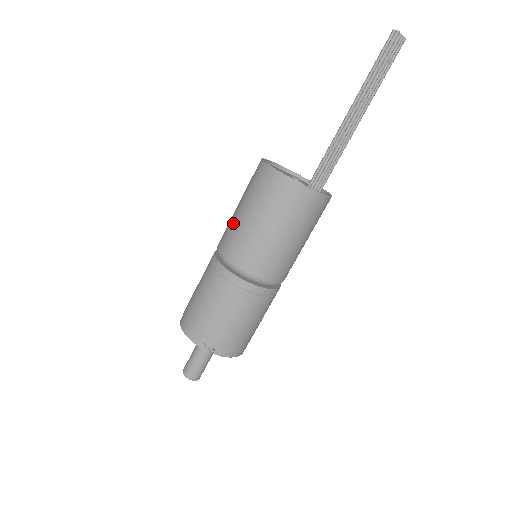
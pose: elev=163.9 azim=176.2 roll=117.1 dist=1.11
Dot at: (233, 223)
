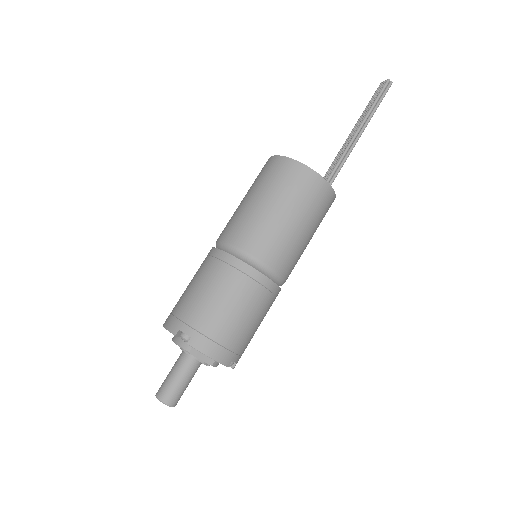
Dot at: (274, 228)
